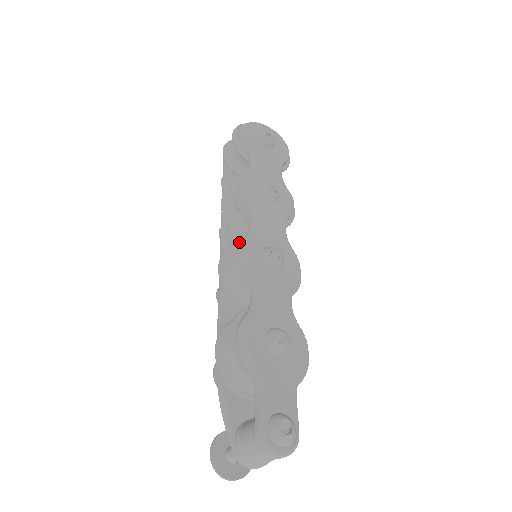
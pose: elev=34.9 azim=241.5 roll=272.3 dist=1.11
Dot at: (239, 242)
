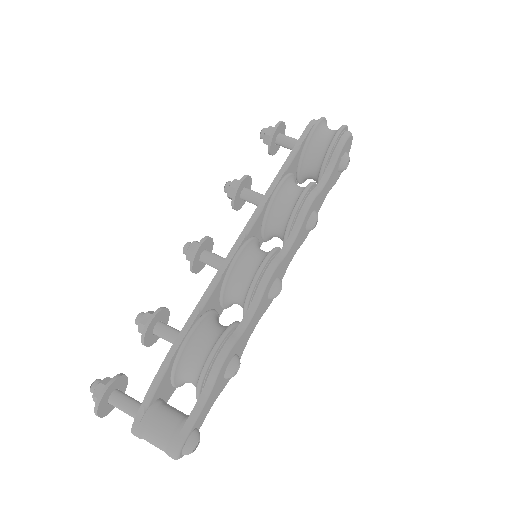
Dot at: (273, 261)
